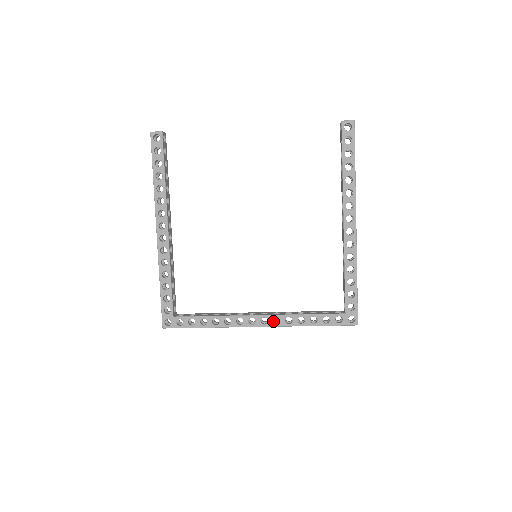
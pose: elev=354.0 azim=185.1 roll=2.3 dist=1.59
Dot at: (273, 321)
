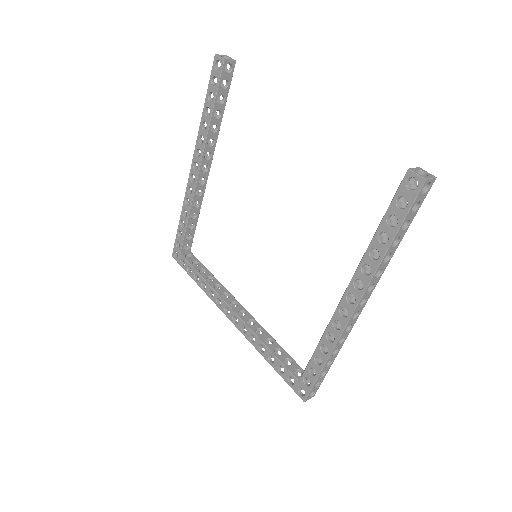
Dot at: (243, 326)
